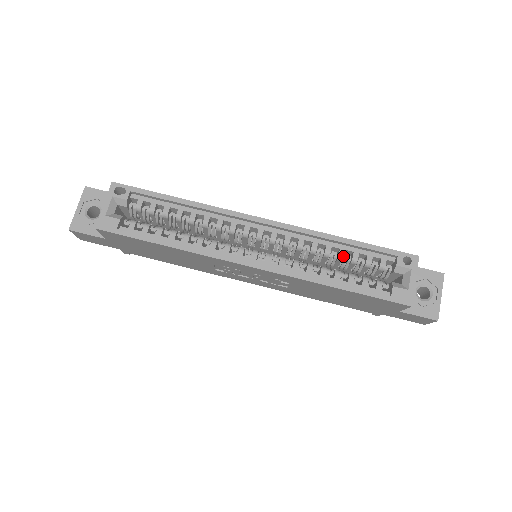
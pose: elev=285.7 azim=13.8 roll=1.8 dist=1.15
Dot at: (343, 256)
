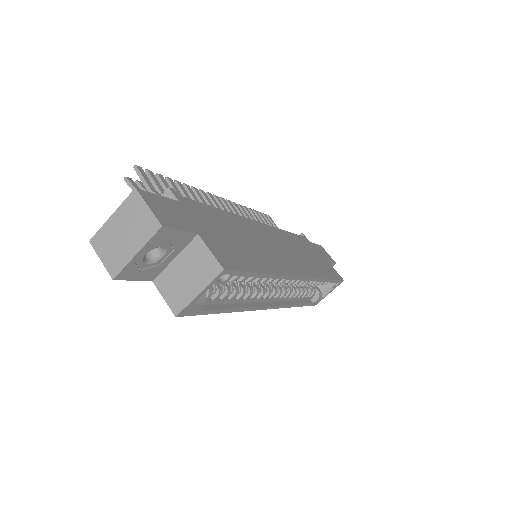
Dot at: occluded
